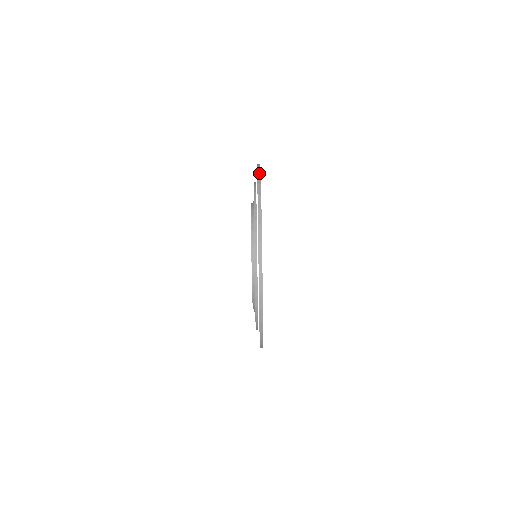
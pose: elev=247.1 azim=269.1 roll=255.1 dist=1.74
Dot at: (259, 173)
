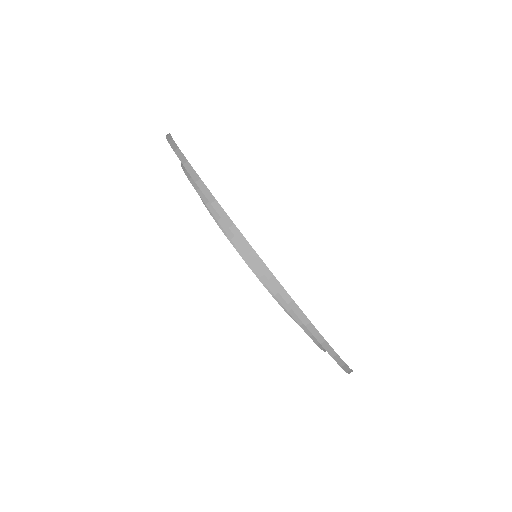
Dot at: (195, 176)
